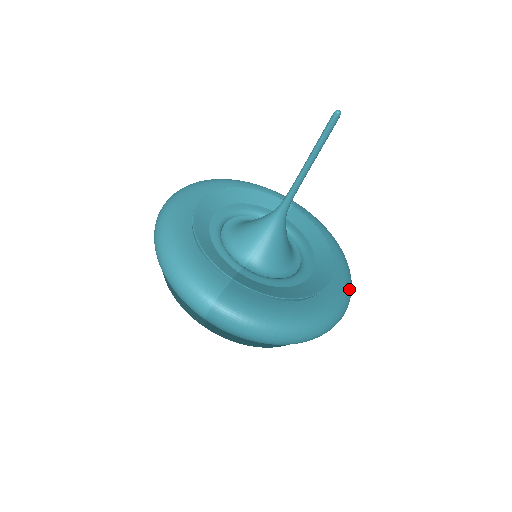
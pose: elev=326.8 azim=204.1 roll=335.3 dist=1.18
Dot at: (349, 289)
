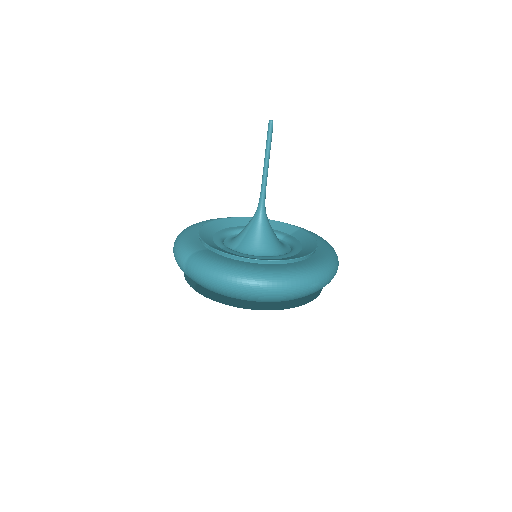
Dot at: (320, 269)
